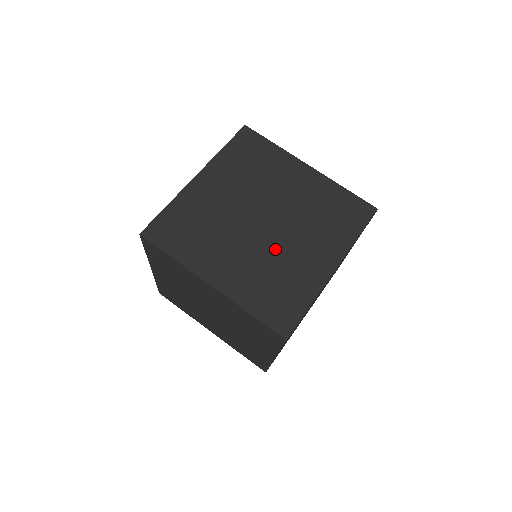
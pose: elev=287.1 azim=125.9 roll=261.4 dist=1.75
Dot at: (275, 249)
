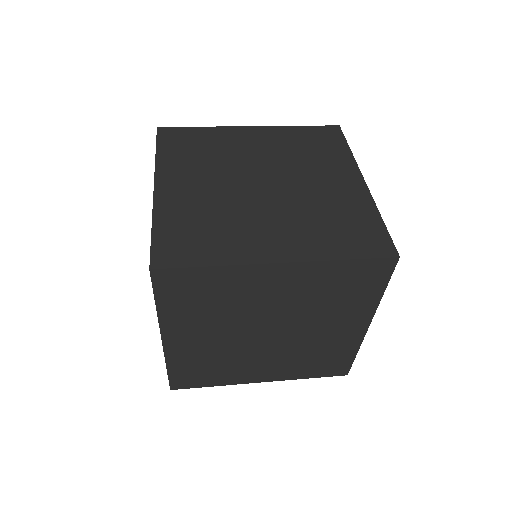
Dot at: (299, 197)
